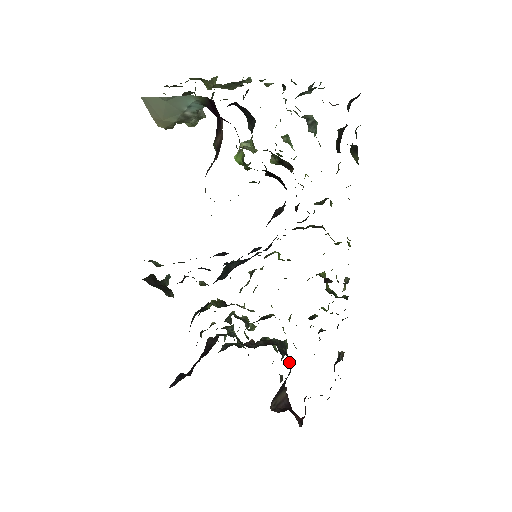
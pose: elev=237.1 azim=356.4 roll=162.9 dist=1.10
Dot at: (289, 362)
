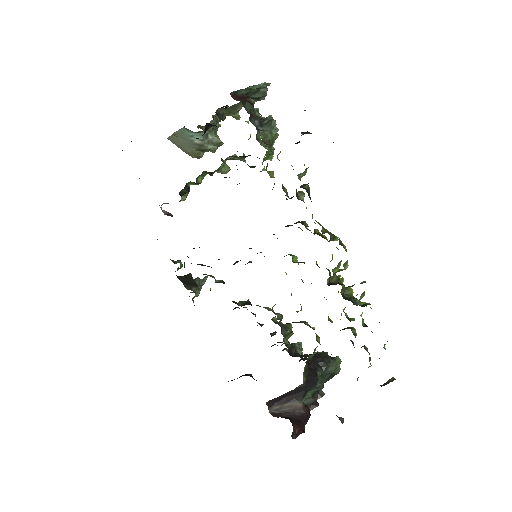
Dot at: (309, 372)
